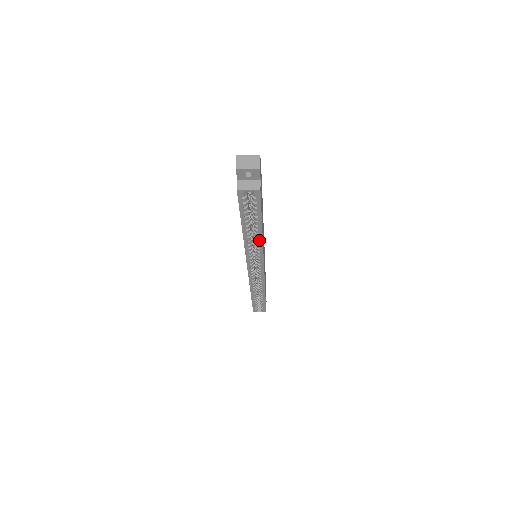
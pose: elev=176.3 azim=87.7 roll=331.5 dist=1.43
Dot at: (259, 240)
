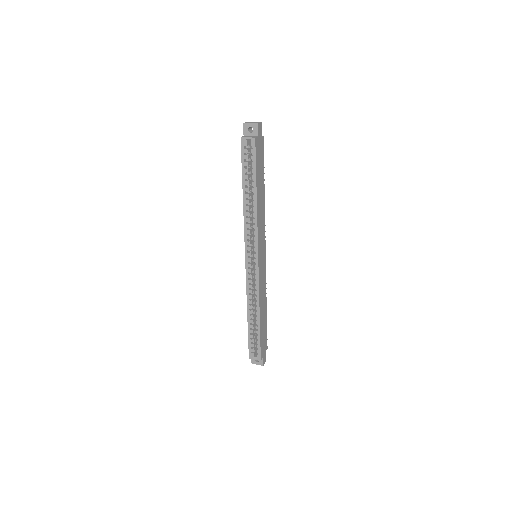
Dot at: (254, 210)
